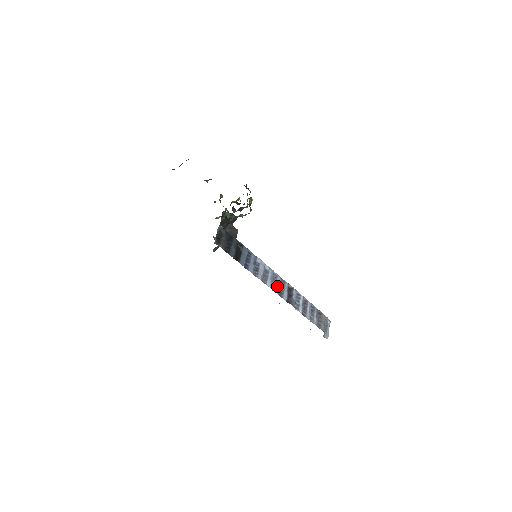
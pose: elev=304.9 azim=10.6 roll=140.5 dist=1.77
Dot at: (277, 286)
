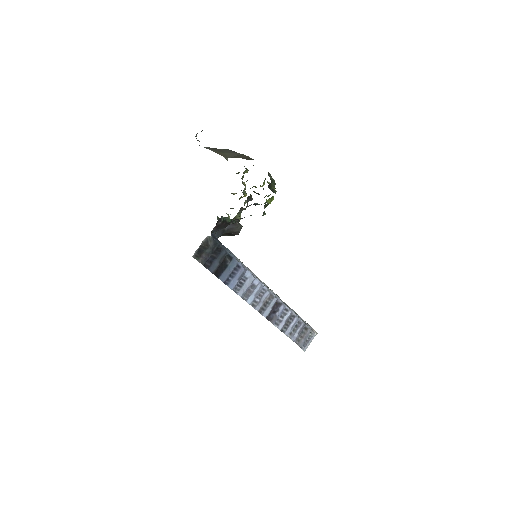
Dot at: (260, 302)
